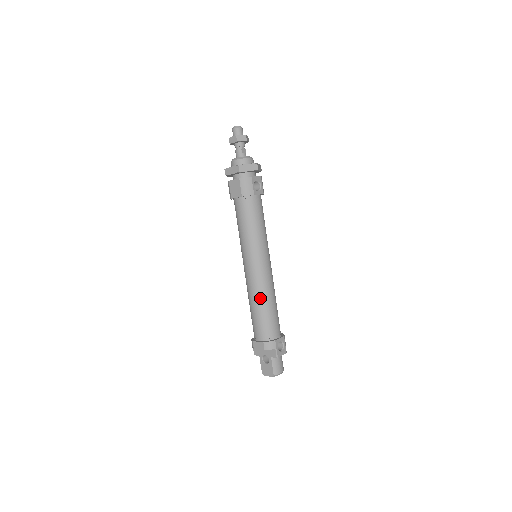
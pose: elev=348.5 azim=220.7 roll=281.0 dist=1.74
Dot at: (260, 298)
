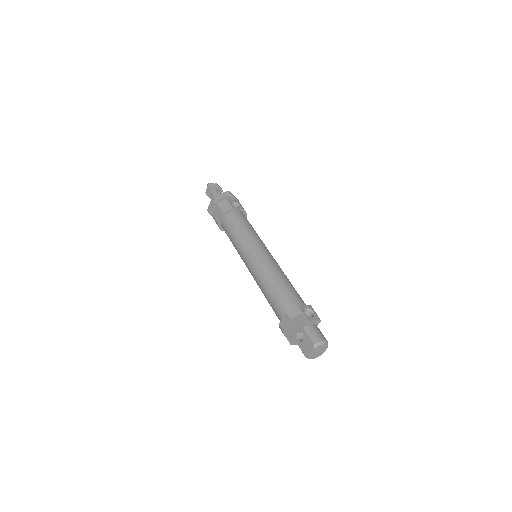
Dot at: (268, 278)
